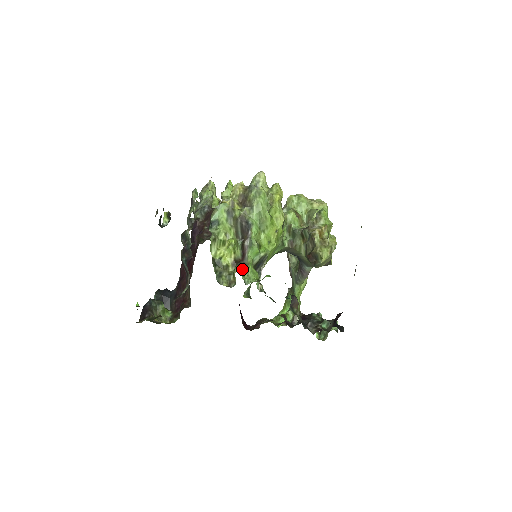
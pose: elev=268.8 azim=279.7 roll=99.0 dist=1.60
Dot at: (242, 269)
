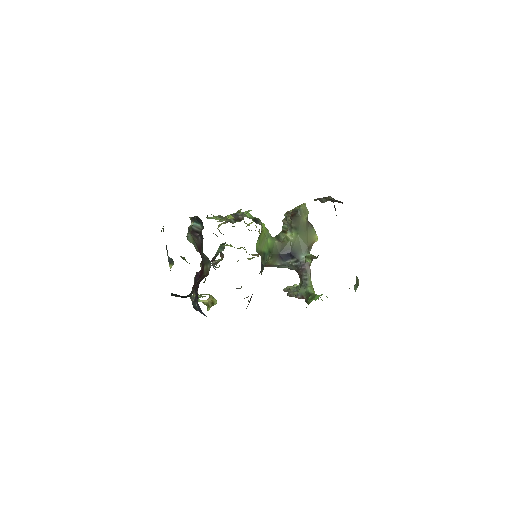
Dot at: occluded
